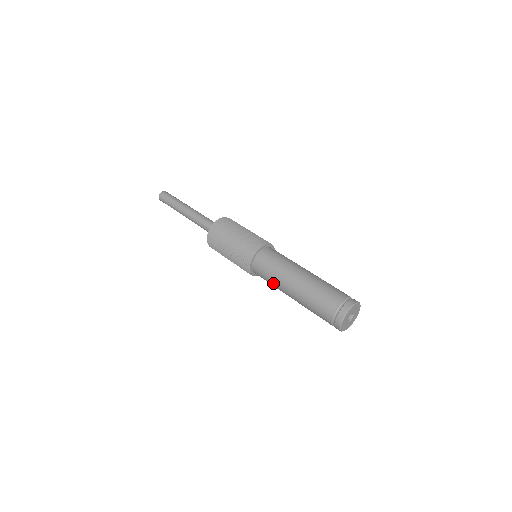
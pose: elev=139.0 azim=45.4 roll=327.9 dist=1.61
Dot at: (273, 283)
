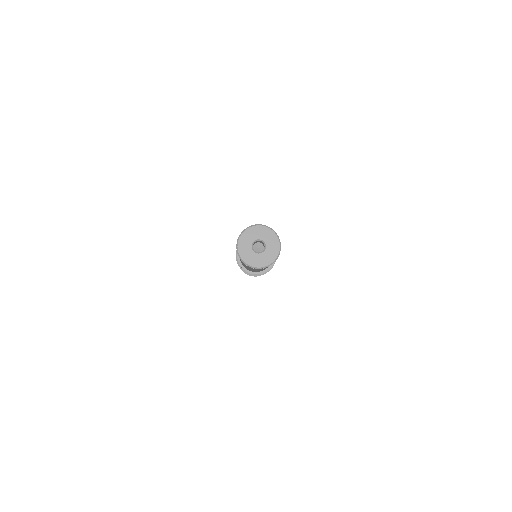
Dot at: occluded
